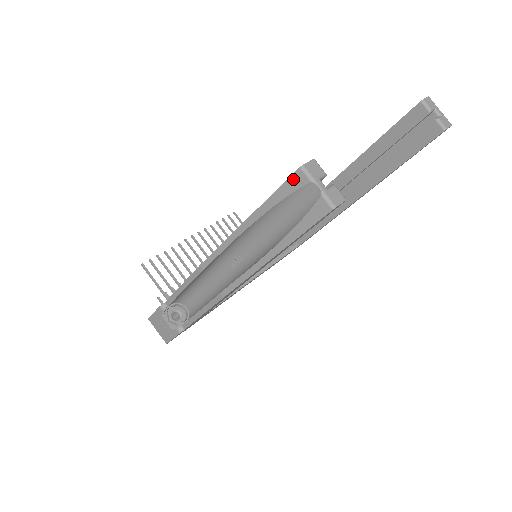
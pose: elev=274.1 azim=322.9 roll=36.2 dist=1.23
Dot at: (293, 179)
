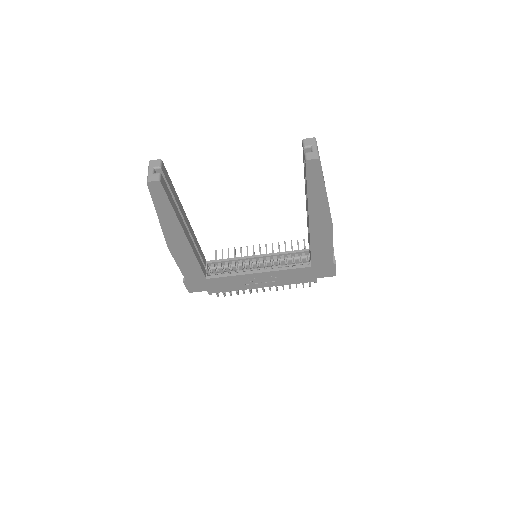
Dot at: occluded
